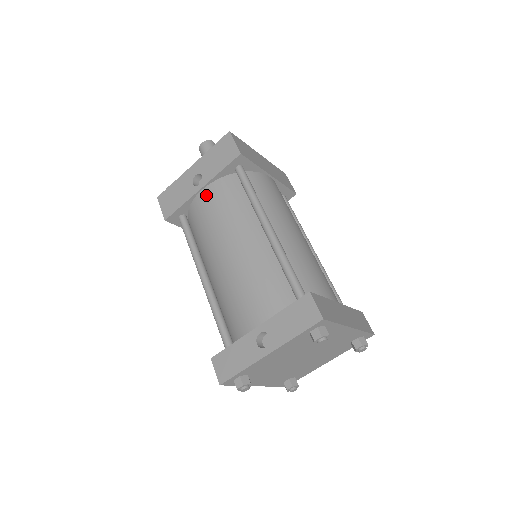
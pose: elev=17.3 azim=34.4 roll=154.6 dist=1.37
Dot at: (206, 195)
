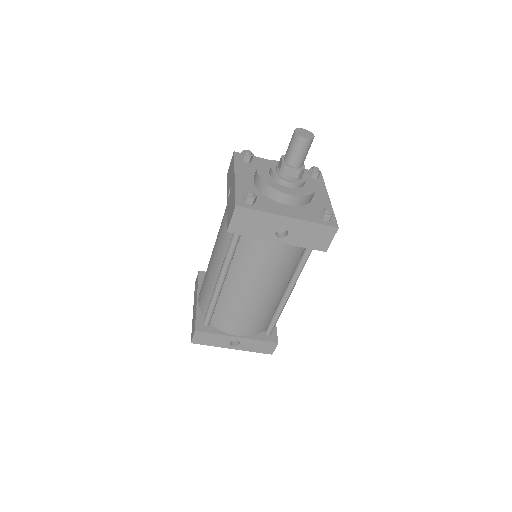
Dot at: (276, 248)
